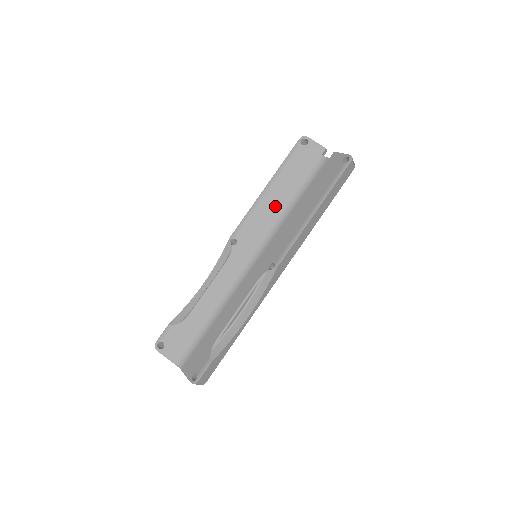
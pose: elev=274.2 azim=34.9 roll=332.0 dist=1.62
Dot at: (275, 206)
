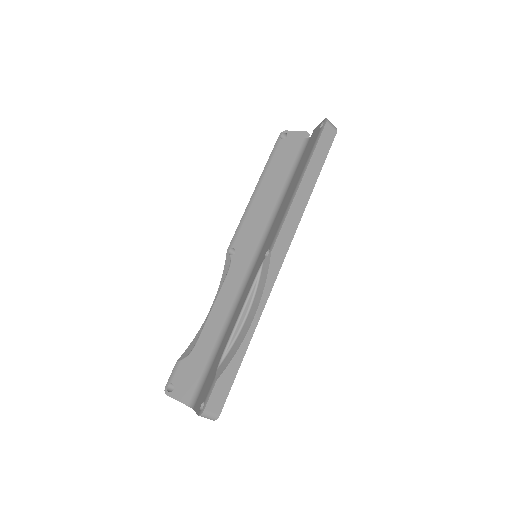
Dot at: (267, 202)
